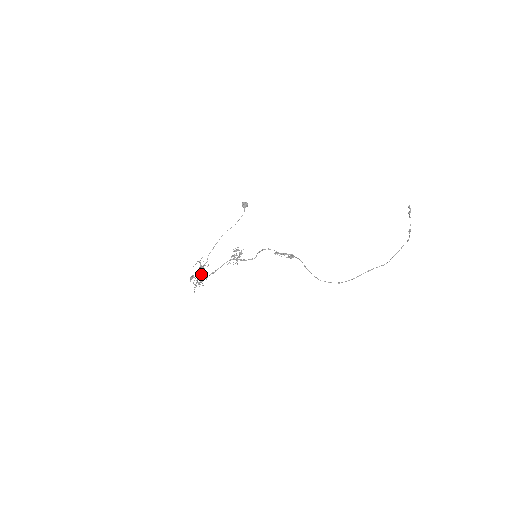
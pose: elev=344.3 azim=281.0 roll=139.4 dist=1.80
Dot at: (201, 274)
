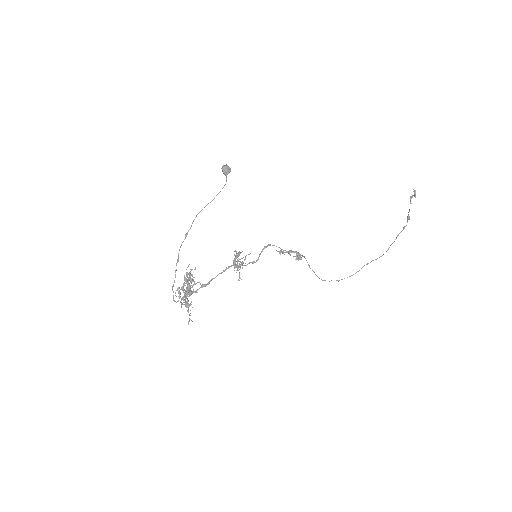
Dot at: (190, 290)
